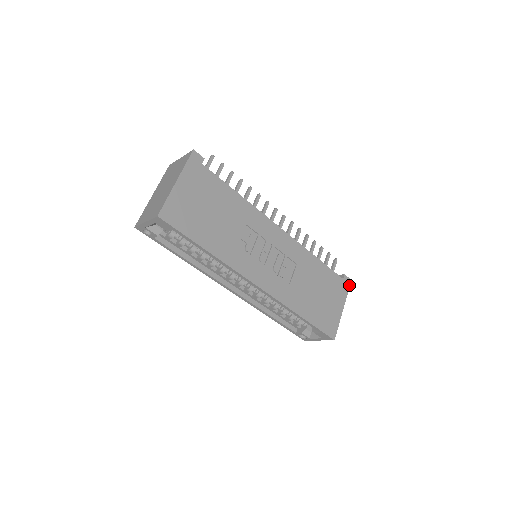
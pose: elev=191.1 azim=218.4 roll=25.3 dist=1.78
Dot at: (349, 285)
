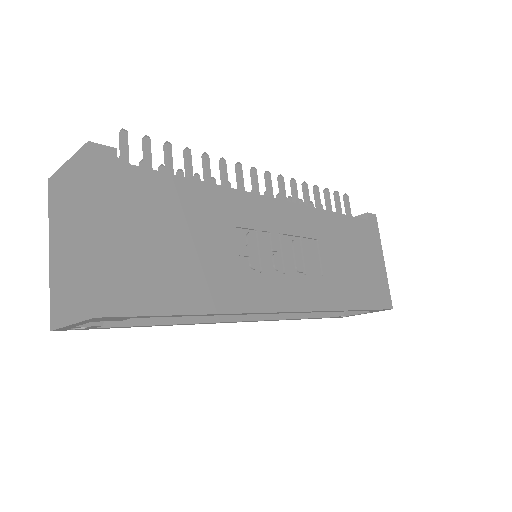
Dot at: (376, 224)
